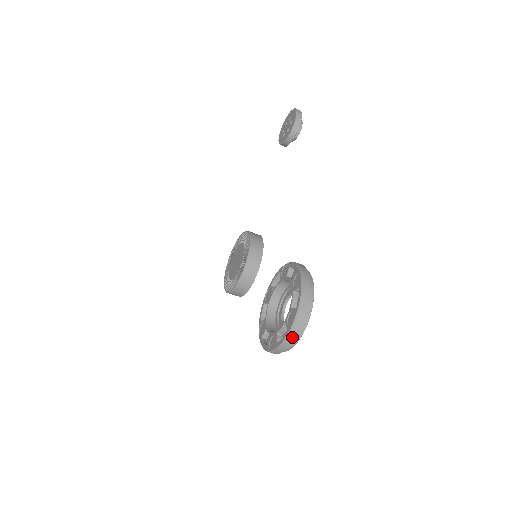
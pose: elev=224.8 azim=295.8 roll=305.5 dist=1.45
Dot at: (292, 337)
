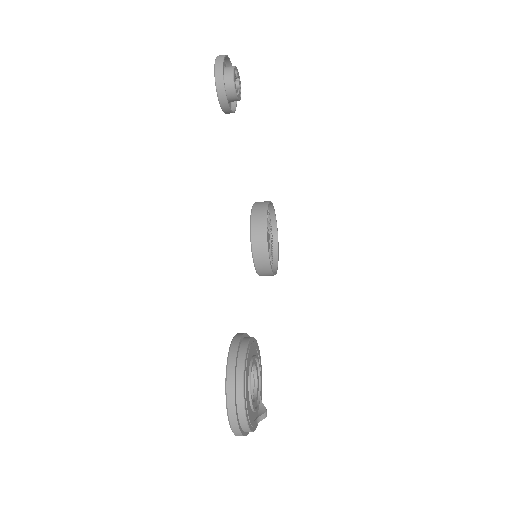
Dot at: occluded
